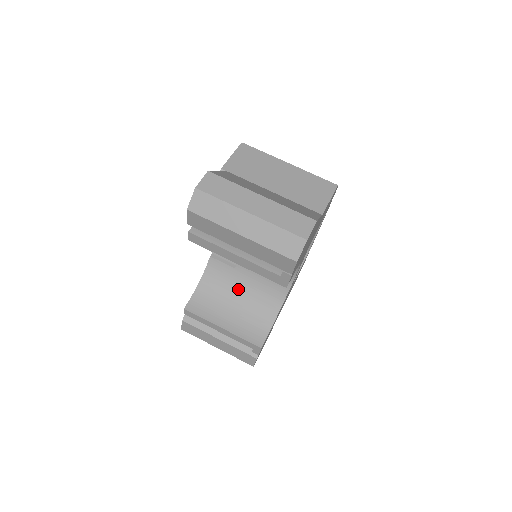
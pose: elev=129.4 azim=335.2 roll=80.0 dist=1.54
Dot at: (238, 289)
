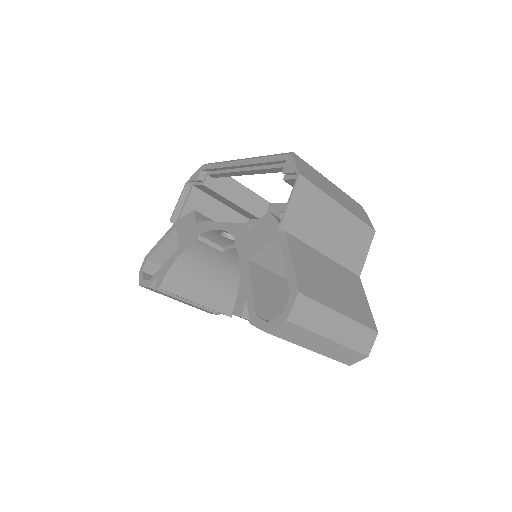
Dot at: (218, 266)
